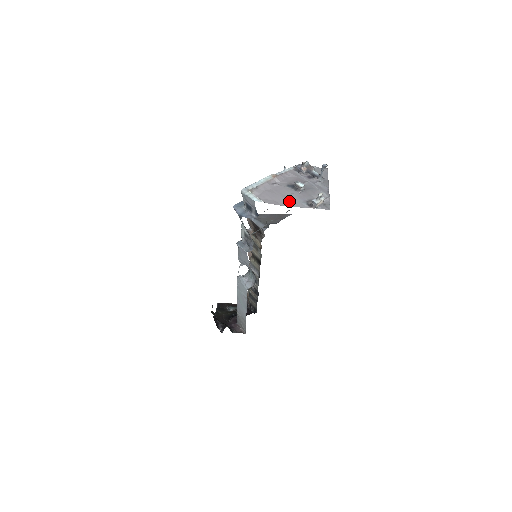
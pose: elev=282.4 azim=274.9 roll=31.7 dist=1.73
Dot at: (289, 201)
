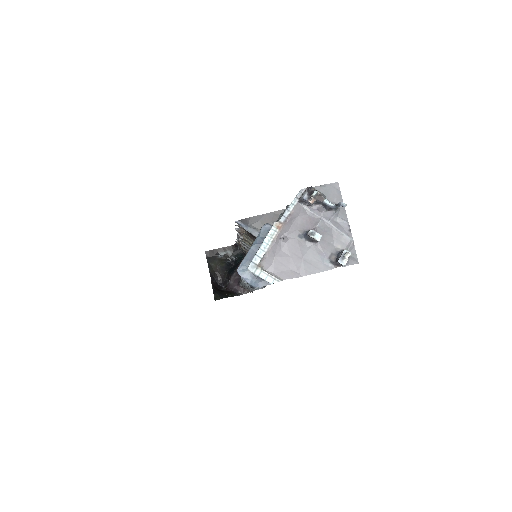
Dot at: (308, 265)
